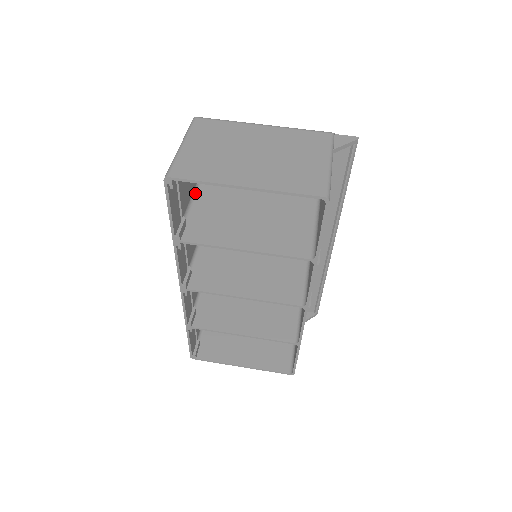
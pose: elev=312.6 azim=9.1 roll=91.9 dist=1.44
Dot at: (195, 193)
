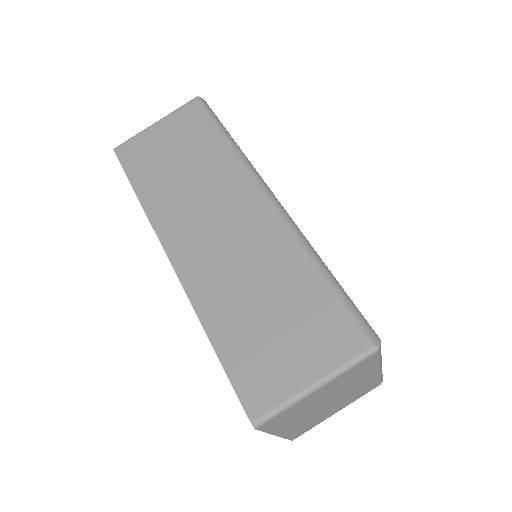
Dot at: (289, 287)
